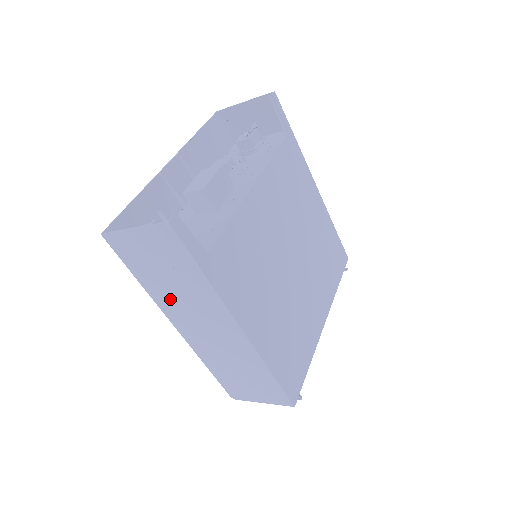
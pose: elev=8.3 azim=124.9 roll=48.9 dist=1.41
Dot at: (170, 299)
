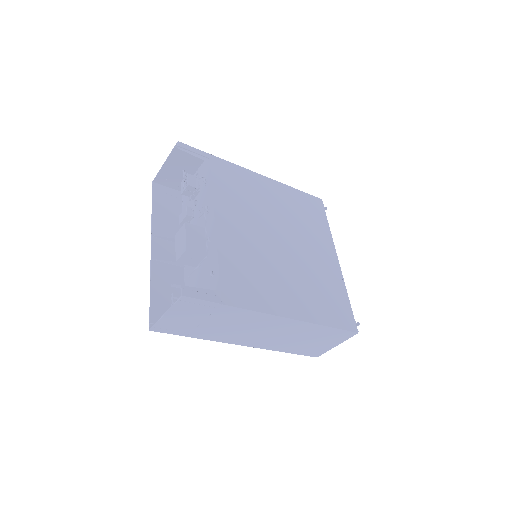
Dot at: (223, 333)
